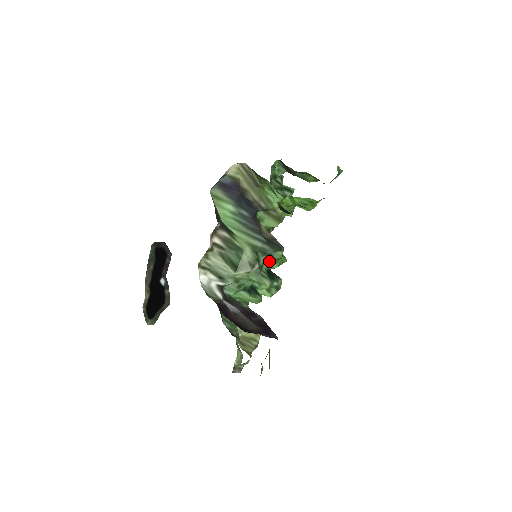
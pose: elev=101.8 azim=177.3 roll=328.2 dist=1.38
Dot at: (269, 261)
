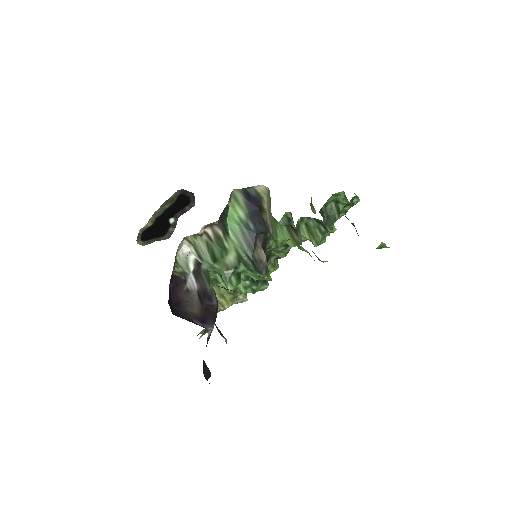
Dot at: (250, 273)
